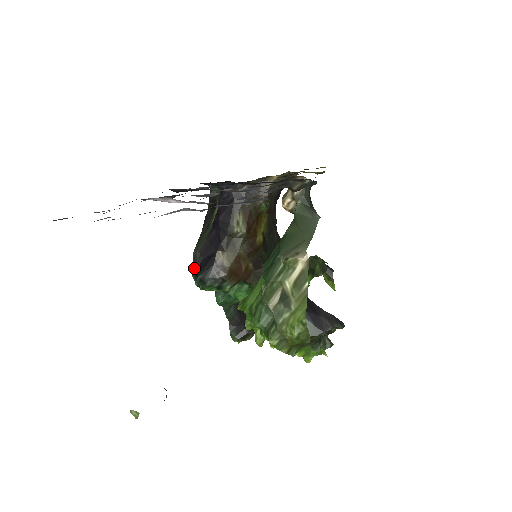
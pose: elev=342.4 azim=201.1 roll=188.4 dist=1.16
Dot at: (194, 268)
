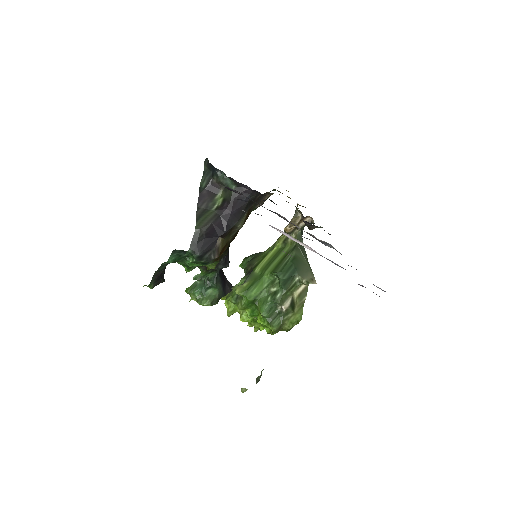
Dot at: (193, 243)
